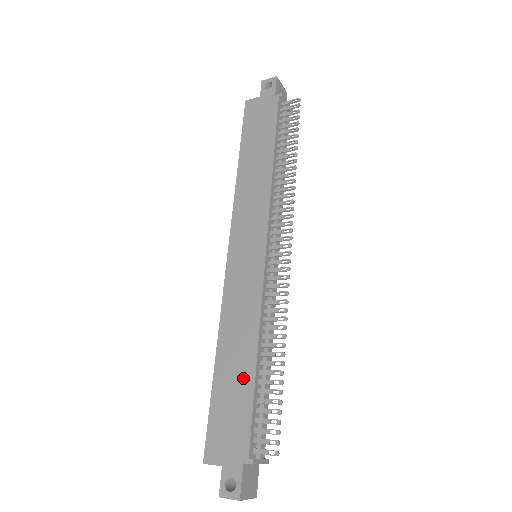
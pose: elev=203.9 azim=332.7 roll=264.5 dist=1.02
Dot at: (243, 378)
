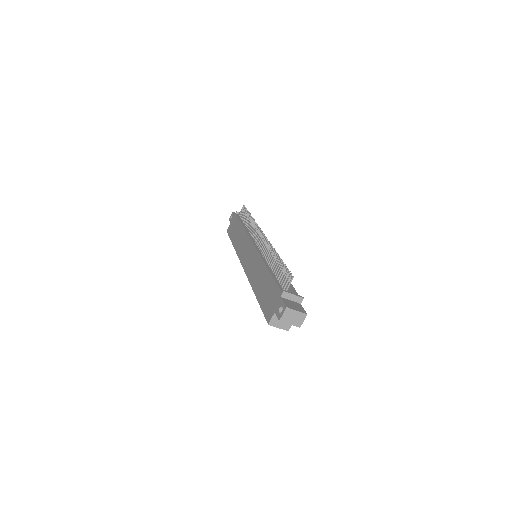
Dot at: (266, 280)
